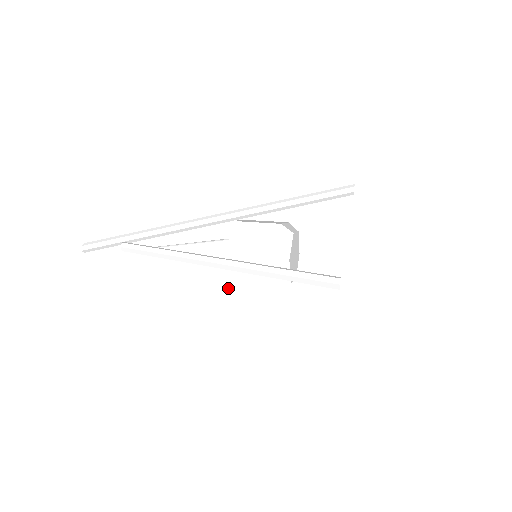
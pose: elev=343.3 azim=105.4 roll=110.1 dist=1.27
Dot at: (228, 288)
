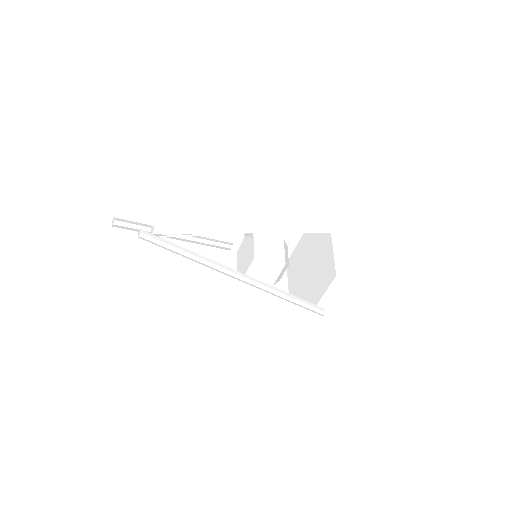
Dot at: (241, 273)
